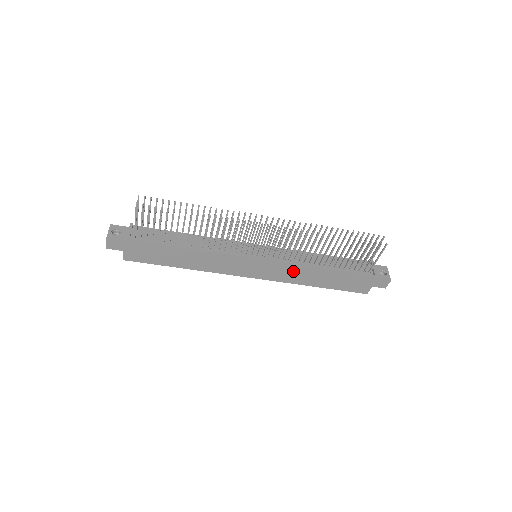
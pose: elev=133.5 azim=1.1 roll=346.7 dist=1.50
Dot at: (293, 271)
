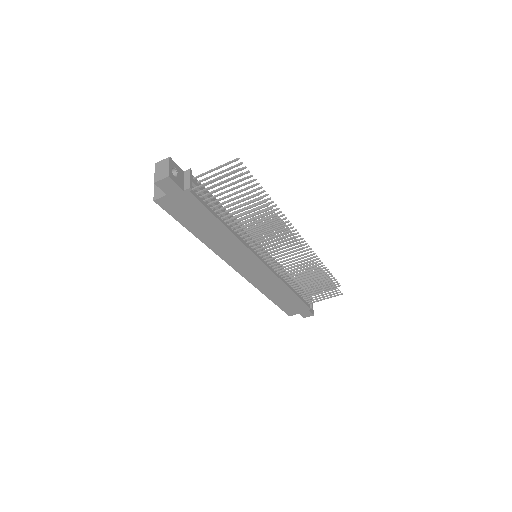
Dot at: (271, 282)
